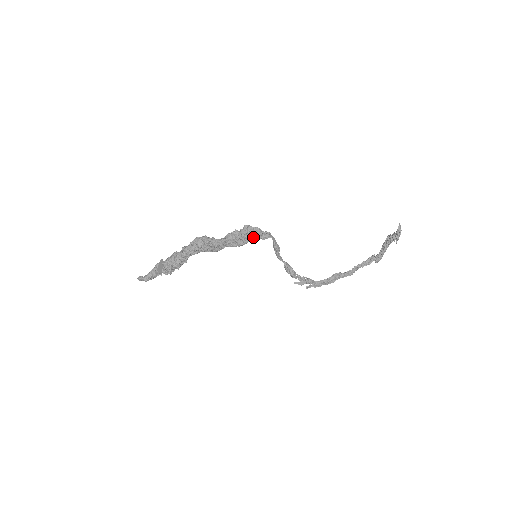
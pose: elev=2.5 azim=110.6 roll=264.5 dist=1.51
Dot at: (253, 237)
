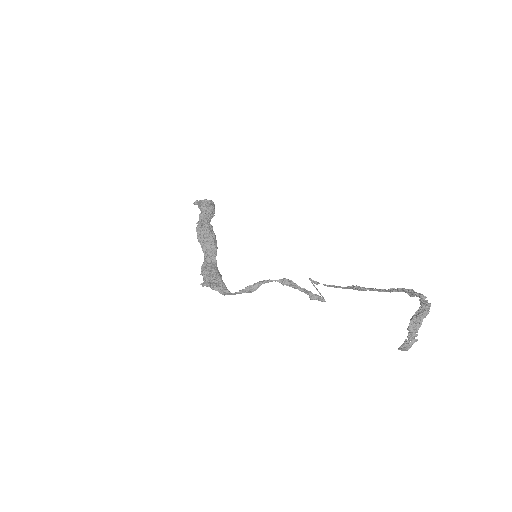
Dot at: occluded
